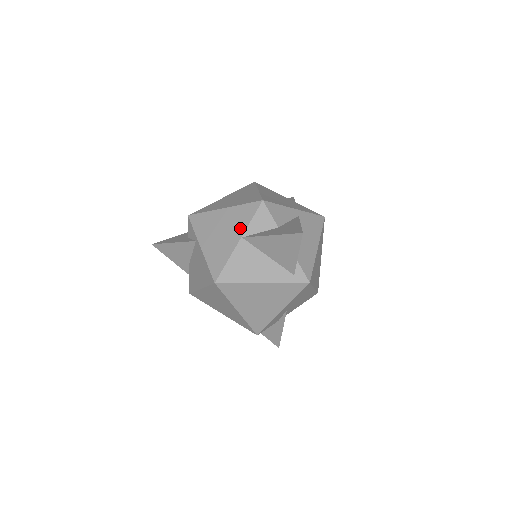
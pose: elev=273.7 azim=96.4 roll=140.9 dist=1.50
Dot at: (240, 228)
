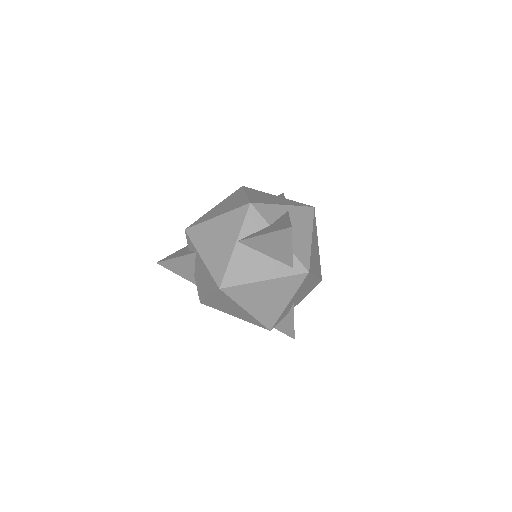
Dot at: (234, 233)
